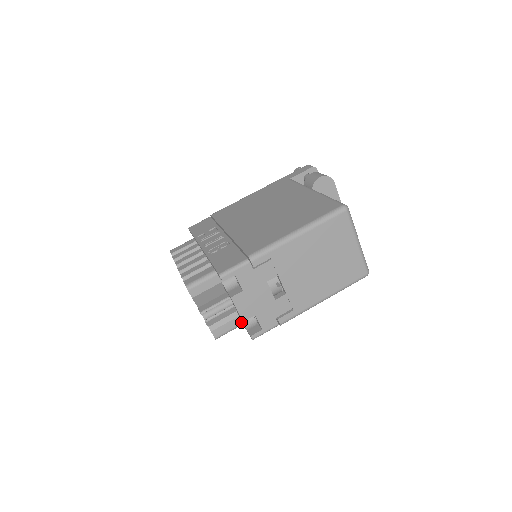
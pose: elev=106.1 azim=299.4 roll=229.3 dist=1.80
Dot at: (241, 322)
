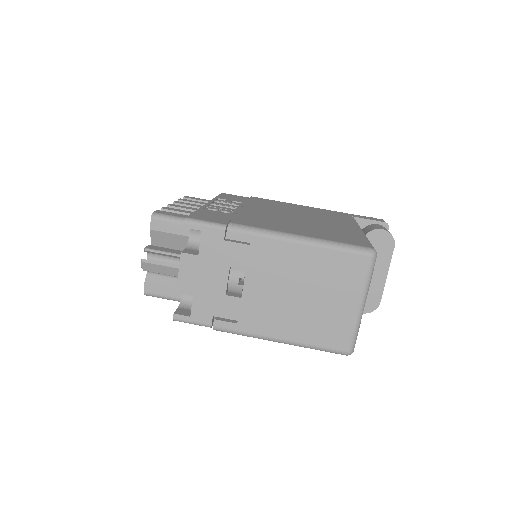
Dot at: (181, 297)
